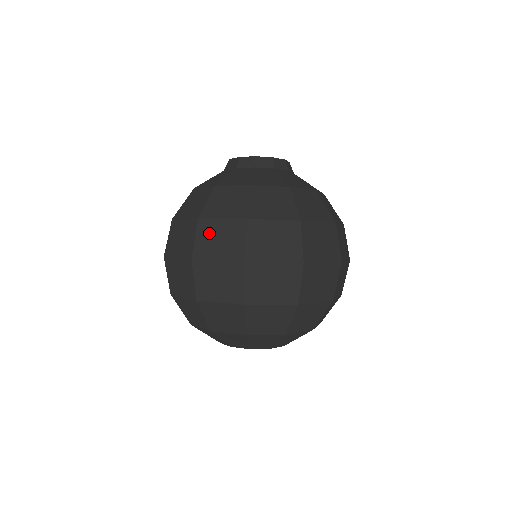
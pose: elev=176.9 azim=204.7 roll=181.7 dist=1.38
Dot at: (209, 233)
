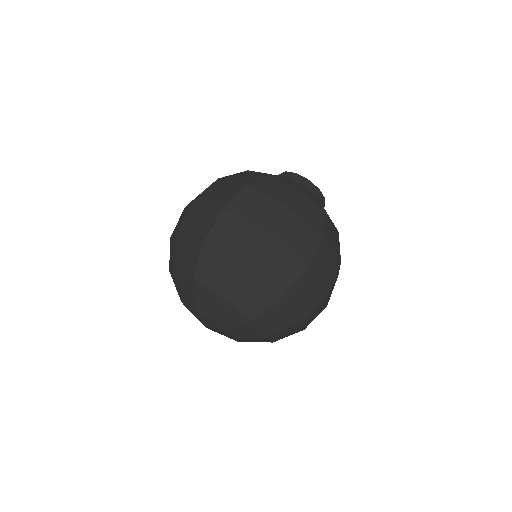
Dot at: (217, 188)
